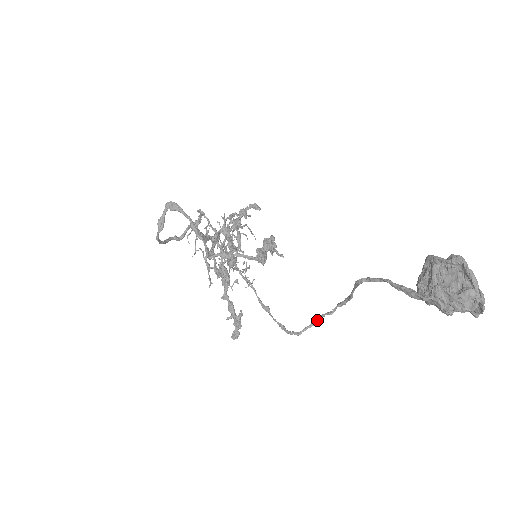
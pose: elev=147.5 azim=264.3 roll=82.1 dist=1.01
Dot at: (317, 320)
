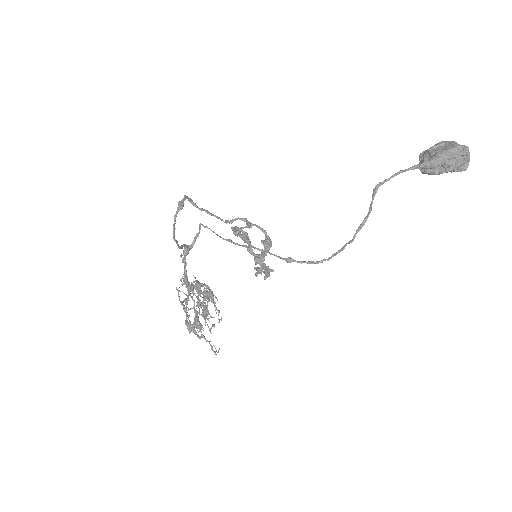
Dot at: (342, 248)
